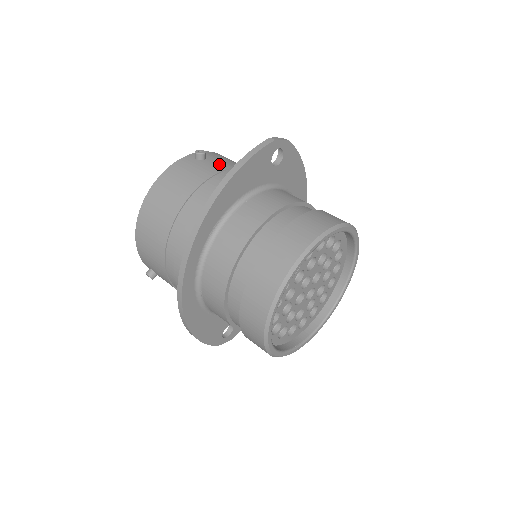
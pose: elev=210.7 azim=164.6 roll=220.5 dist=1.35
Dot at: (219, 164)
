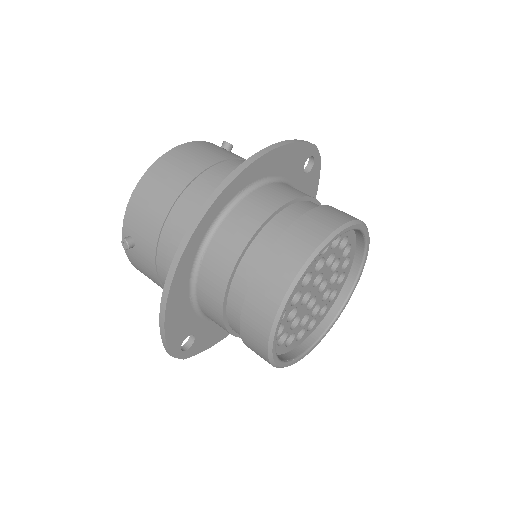
Dot at: occluded
